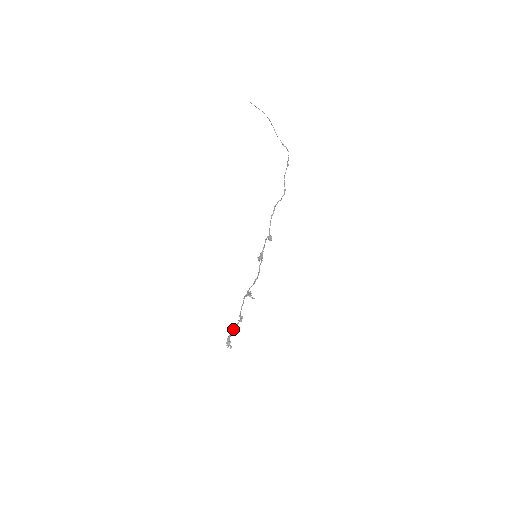
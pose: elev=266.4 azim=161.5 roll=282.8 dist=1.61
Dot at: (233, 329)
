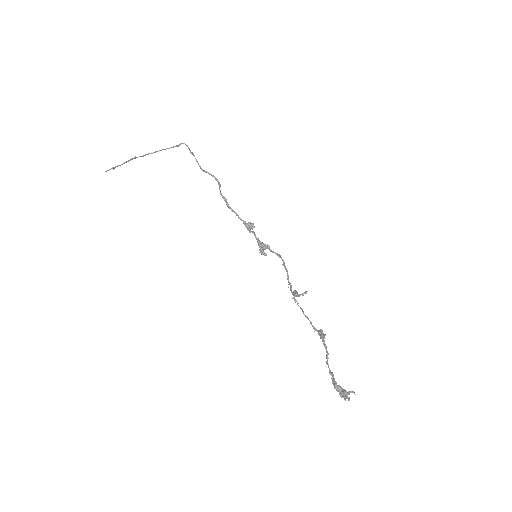
Dot at: occluded
